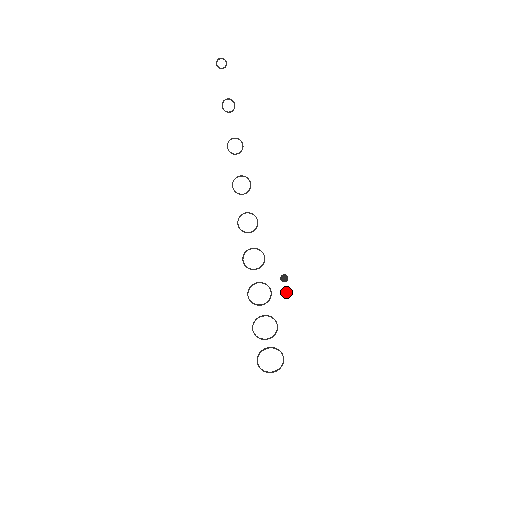
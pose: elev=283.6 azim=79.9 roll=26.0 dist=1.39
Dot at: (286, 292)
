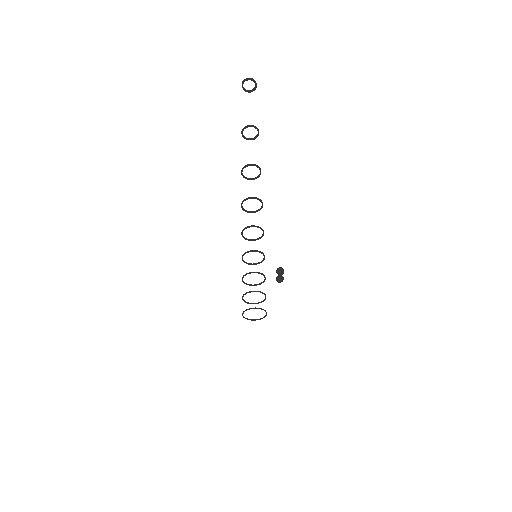
Dot at: (280, 282)
